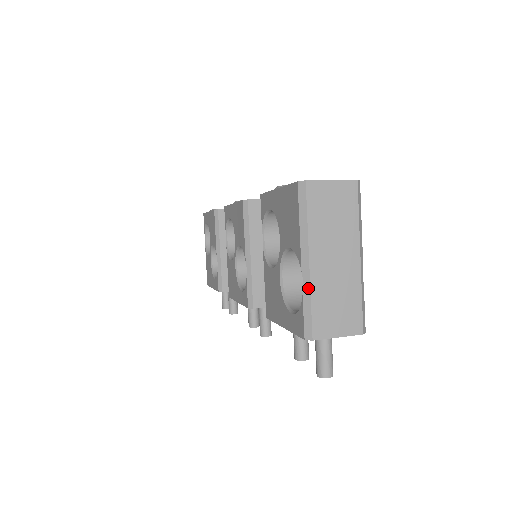
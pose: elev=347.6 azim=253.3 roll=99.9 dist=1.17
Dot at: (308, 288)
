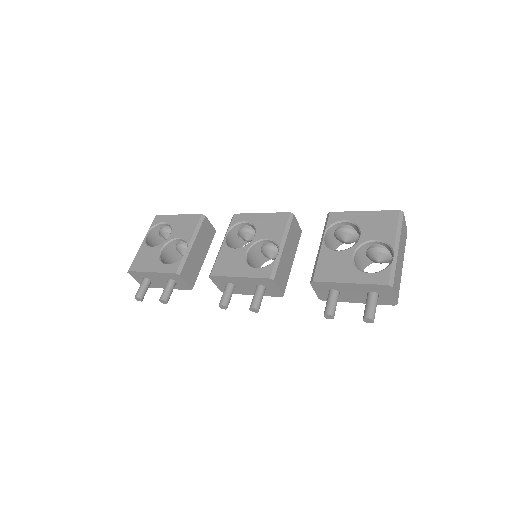
Dot at: (396, 260)
